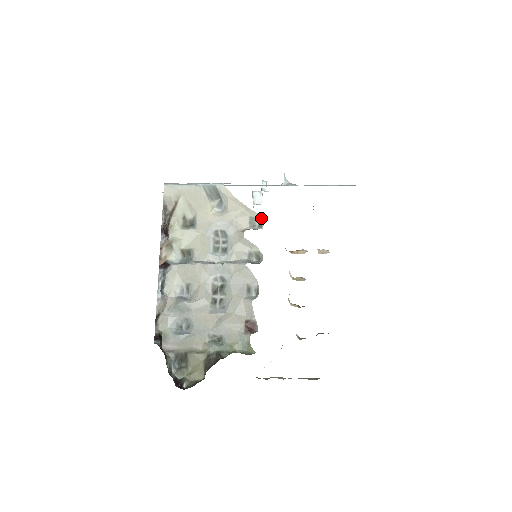
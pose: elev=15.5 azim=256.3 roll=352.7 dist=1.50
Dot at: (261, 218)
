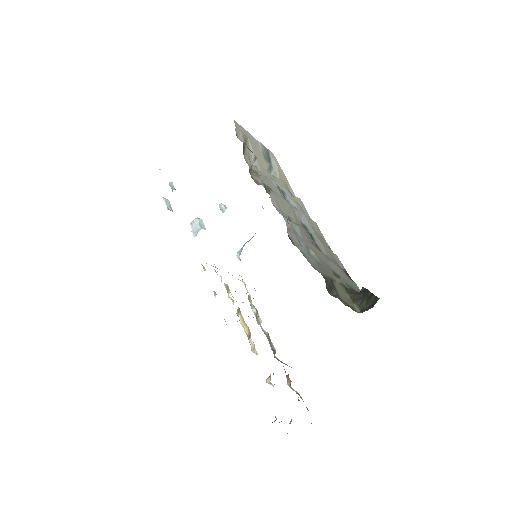
Dot at: occluded
